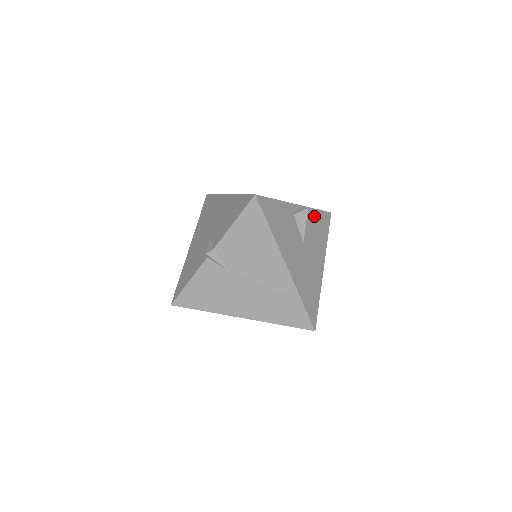
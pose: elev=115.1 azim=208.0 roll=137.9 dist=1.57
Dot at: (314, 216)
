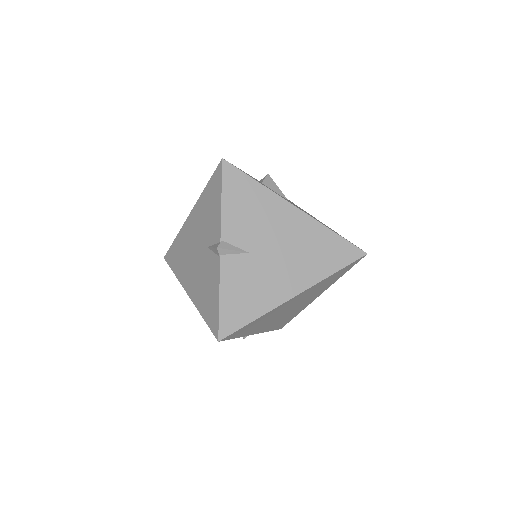
Dot at: occluded
